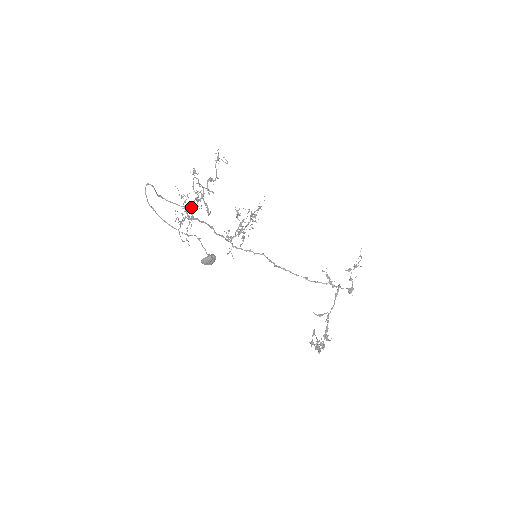
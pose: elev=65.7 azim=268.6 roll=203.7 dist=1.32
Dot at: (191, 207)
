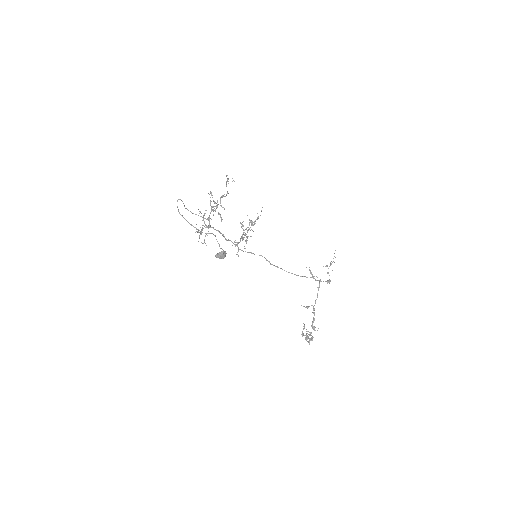
Dot at: (209, 217)
